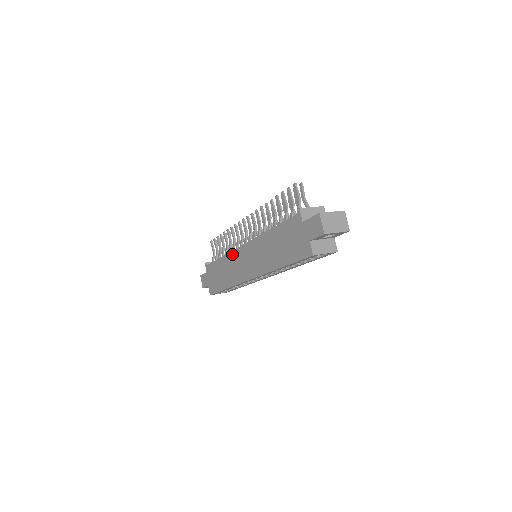
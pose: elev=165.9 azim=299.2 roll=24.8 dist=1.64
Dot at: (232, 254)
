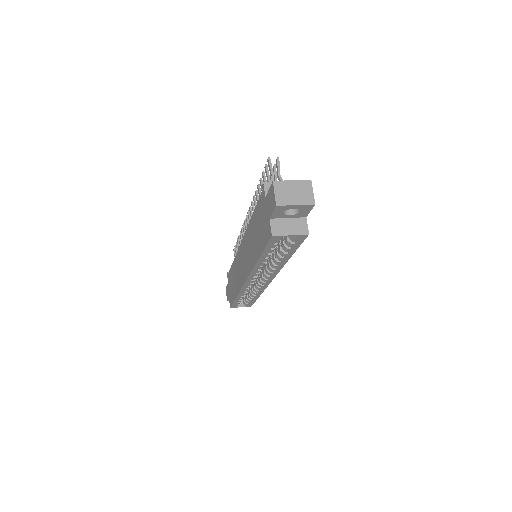
Dot at: (237, 256)
